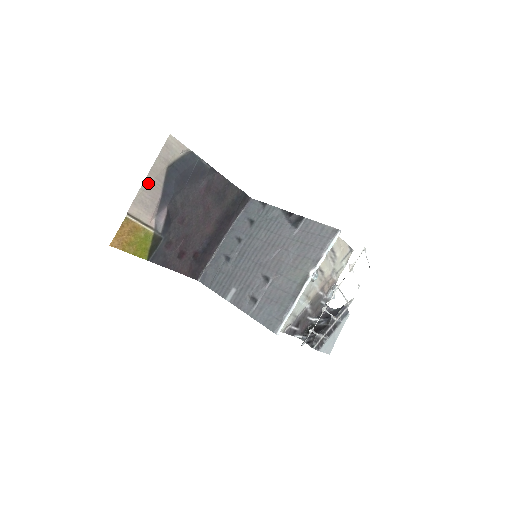
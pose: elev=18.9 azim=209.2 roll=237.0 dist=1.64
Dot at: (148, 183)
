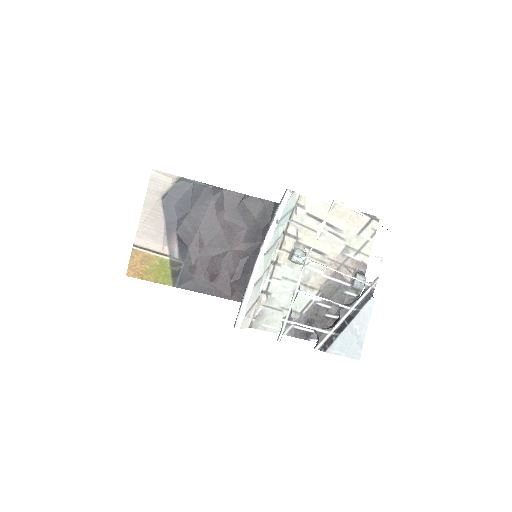
Dot at: (146, 216)
